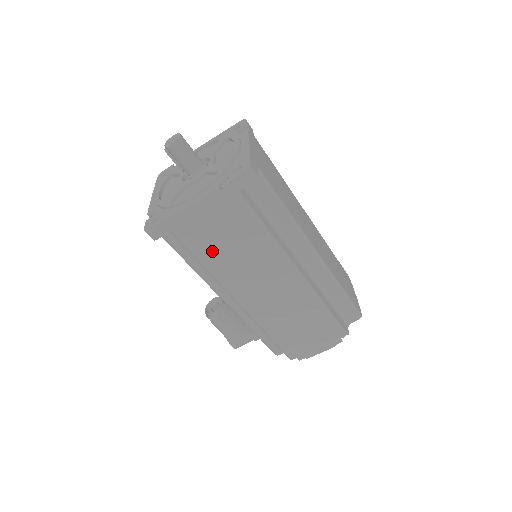
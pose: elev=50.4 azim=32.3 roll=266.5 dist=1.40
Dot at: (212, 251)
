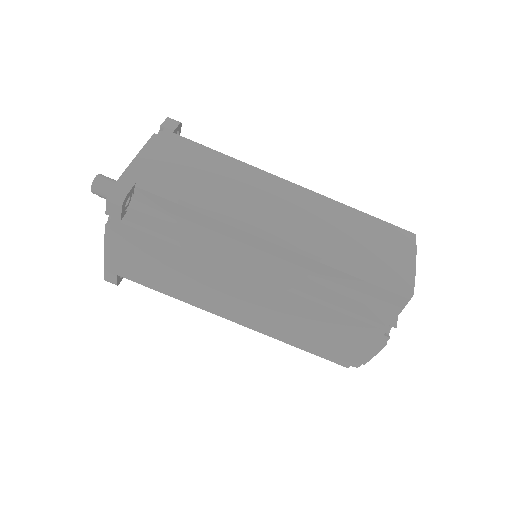
Dot at: (160, 281)
